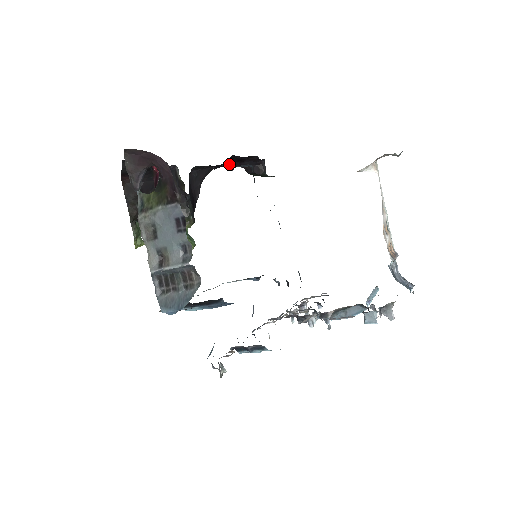
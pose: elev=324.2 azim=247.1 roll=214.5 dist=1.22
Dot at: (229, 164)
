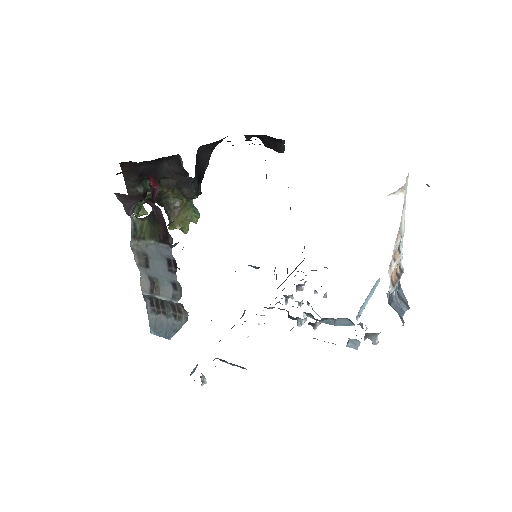
Dot at: occluded
